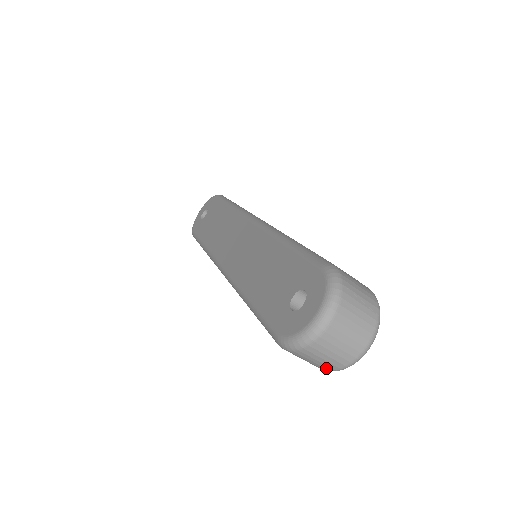
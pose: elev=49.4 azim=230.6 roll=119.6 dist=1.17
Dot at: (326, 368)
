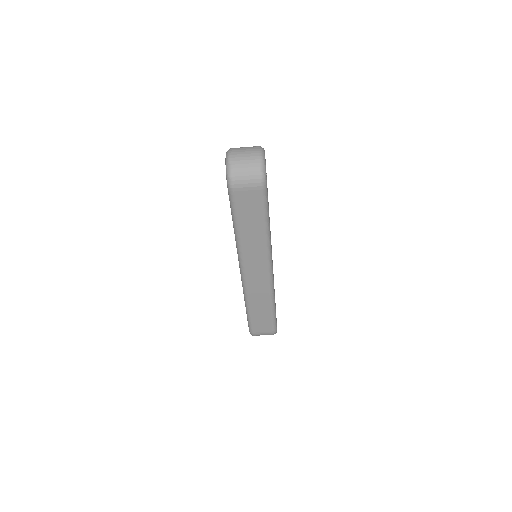
Dot at: (256, 175)
